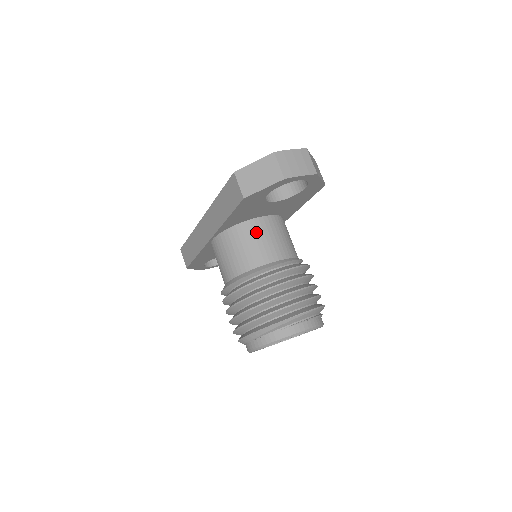
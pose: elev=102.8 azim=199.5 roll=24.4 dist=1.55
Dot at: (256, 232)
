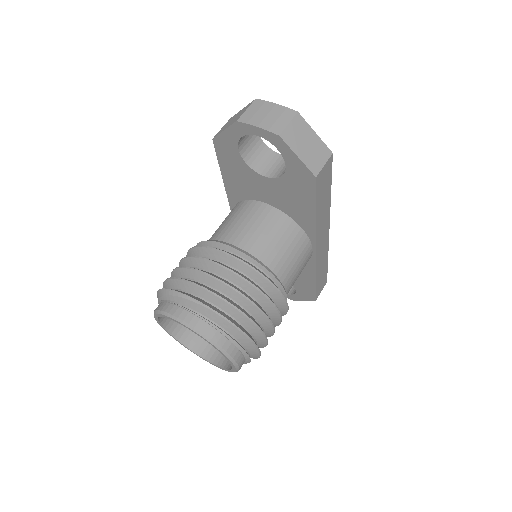
Dot at: (247, 212)
